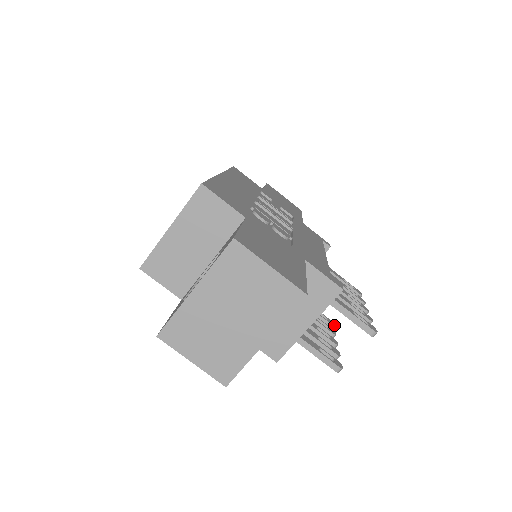
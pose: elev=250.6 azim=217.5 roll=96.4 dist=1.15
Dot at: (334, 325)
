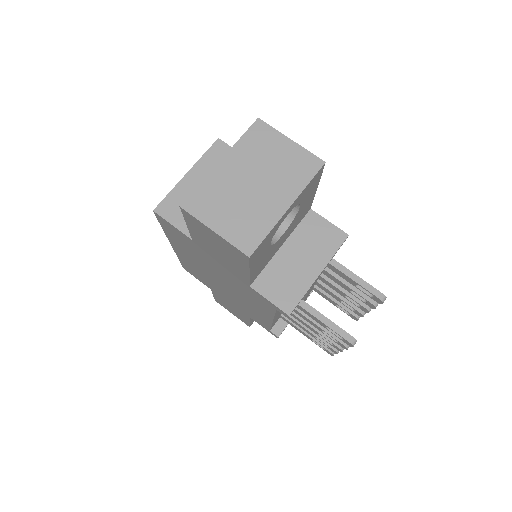
Dot at: occluded
